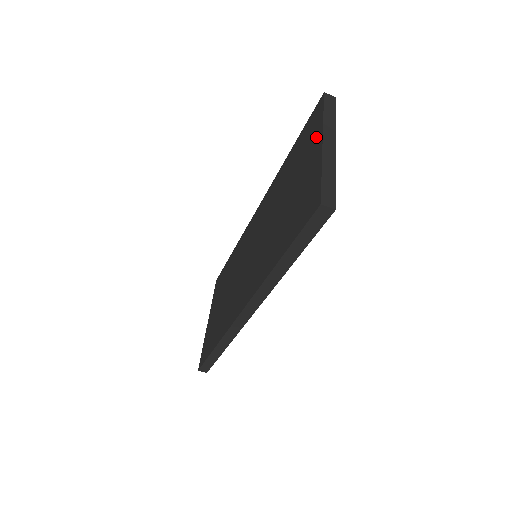
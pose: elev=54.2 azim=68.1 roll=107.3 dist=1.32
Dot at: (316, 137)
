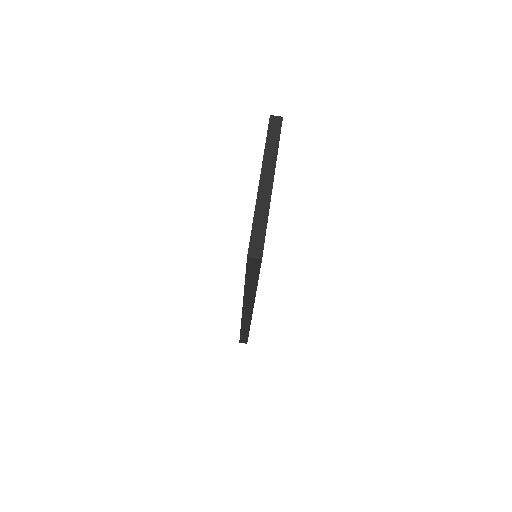
Dot at: occluded
